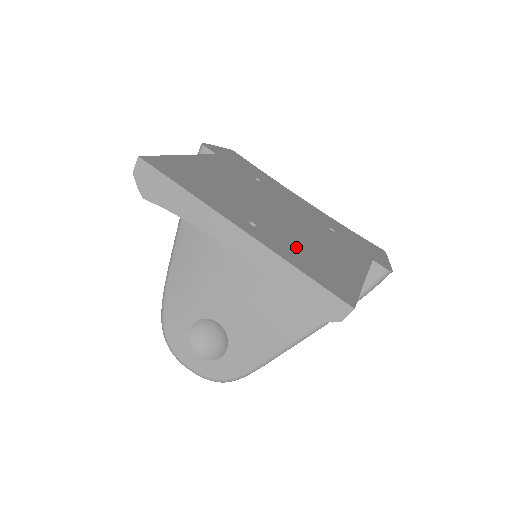
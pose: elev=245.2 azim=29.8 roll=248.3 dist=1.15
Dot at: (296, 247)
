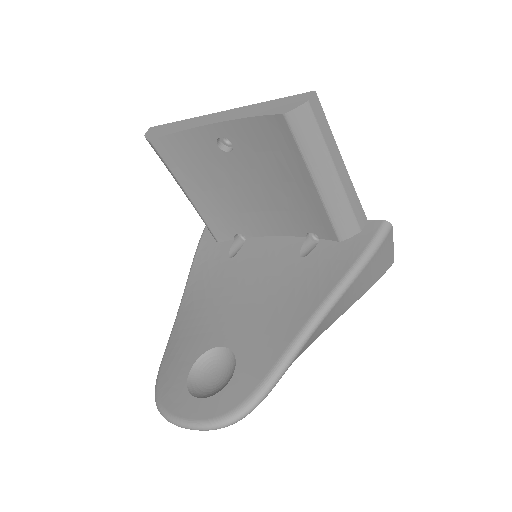
Dot at: occluded
